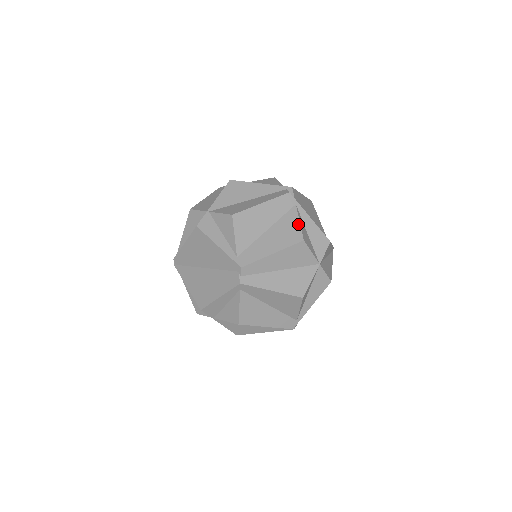
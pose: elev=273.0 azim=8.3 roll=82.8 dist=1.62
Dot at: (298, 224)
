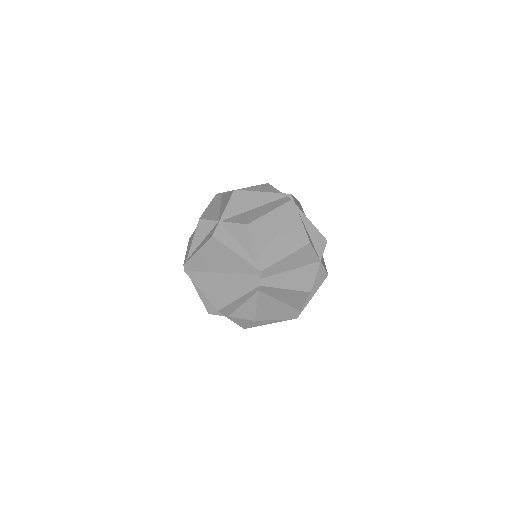
Dot at: (303, 228)
